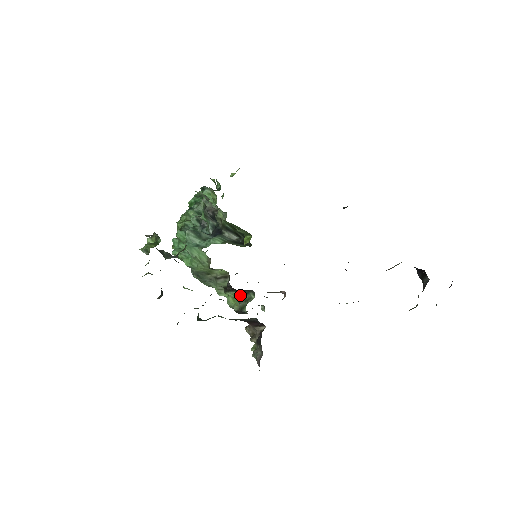
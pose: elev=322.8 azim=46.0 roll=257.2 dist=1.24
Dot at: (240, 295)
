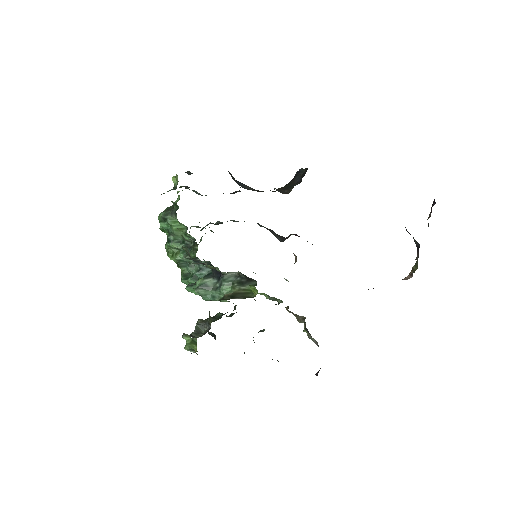
Dot at: occluded
